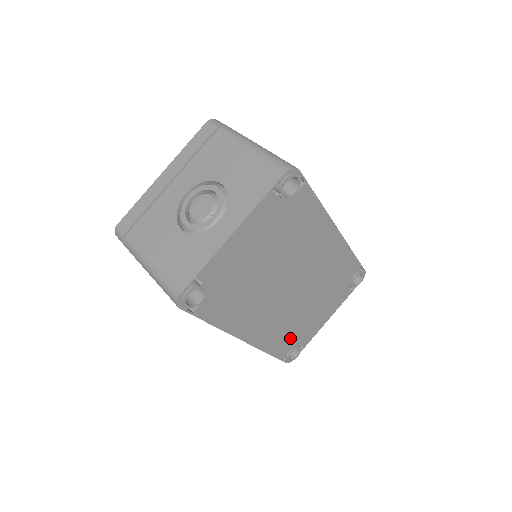
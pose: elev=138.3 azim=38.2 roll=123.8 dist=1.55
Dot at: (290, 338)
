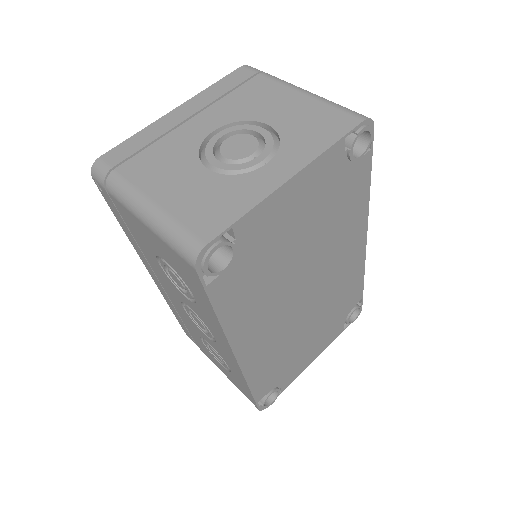
Dot at: (276, 373)
